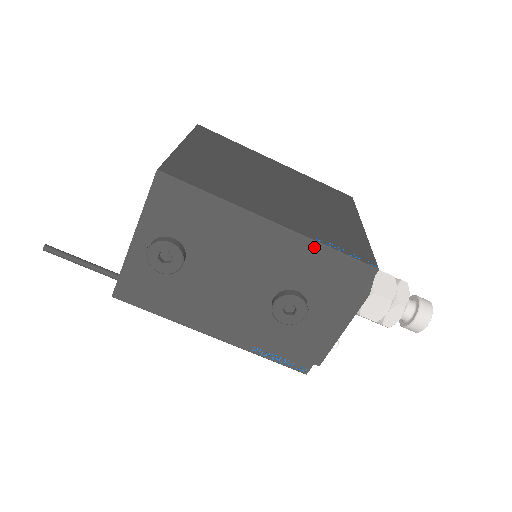
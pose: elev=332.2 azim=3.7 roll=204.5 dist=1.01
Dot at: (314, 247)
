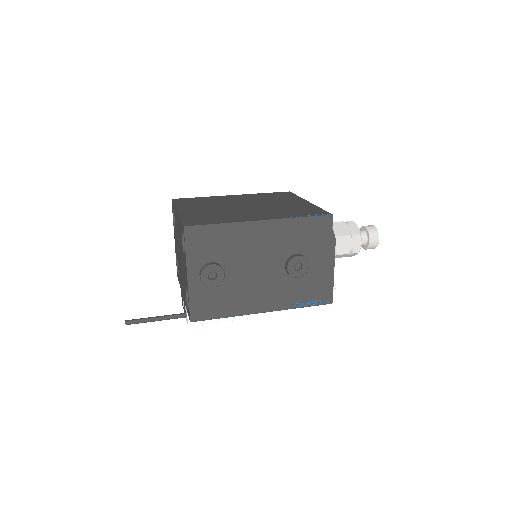
Dot at: (291, 222)
